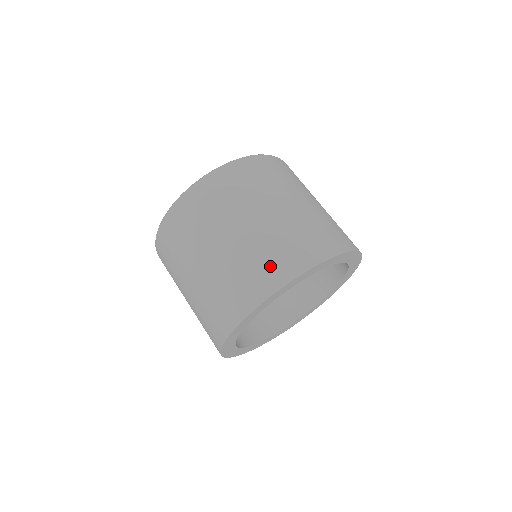
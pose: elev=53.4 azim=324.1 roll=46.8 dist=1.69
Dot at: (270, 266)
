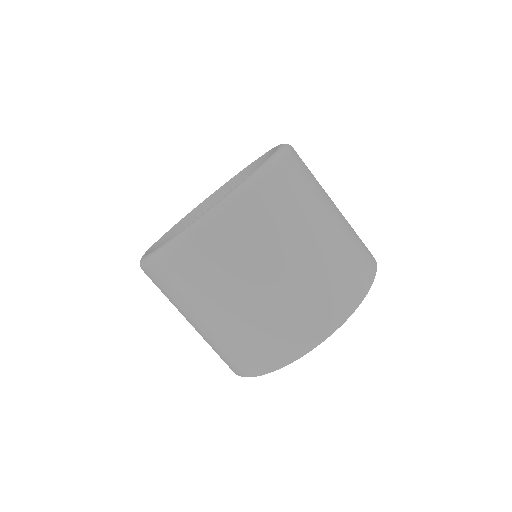
Dot at: (332, 299)
